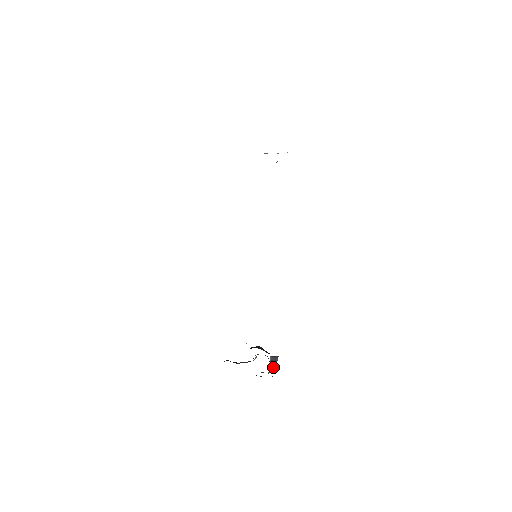
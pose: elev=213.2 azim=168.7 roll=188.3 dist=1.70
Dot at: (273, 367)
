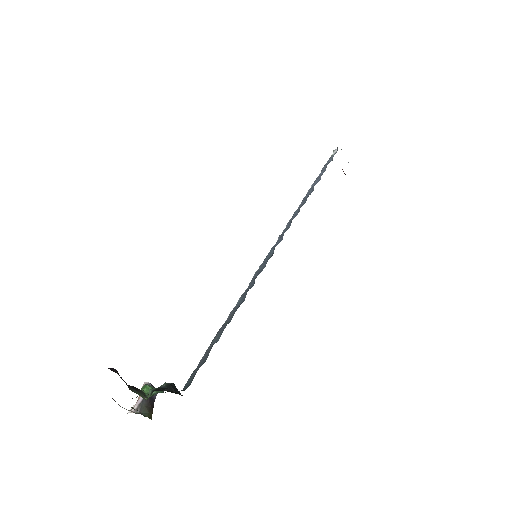
Dot at: (150, 408)
